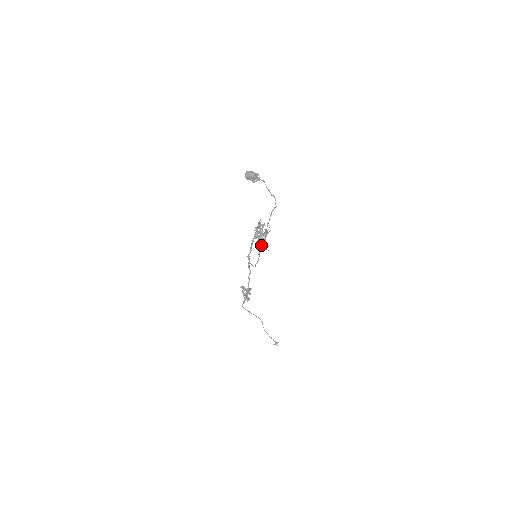
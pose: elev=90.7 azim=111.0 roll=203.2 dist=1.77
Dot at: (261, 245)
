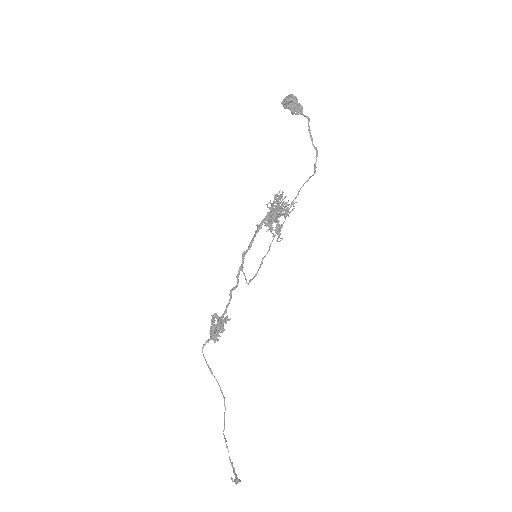
Dot at: (270, 230)
